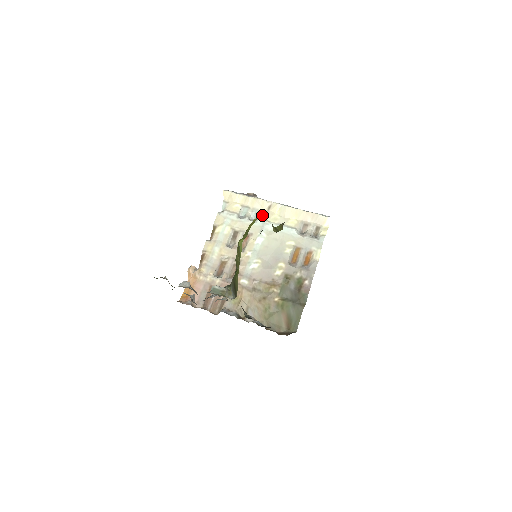
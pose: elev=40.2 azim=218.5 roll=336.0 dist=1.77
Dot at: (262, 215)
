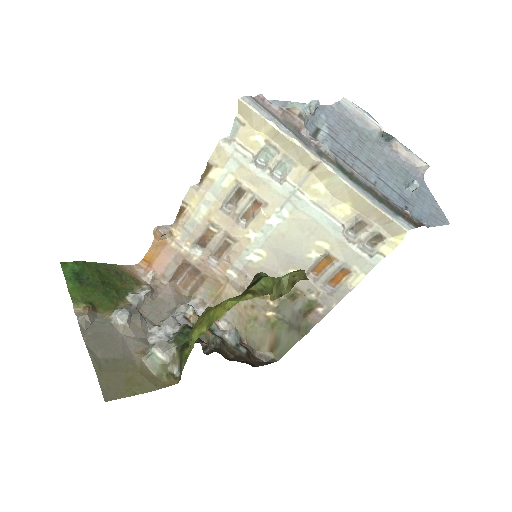
Dot at: (296, 175)
